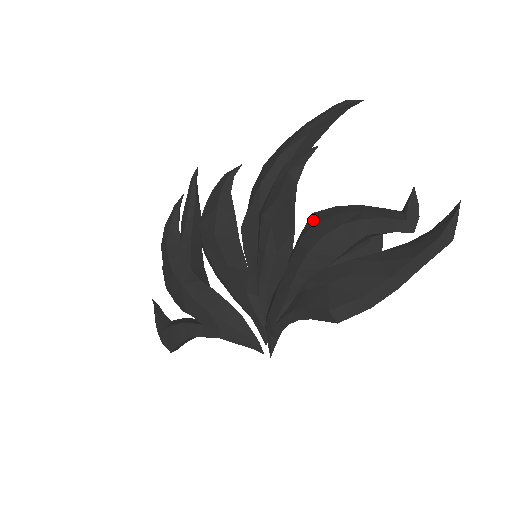
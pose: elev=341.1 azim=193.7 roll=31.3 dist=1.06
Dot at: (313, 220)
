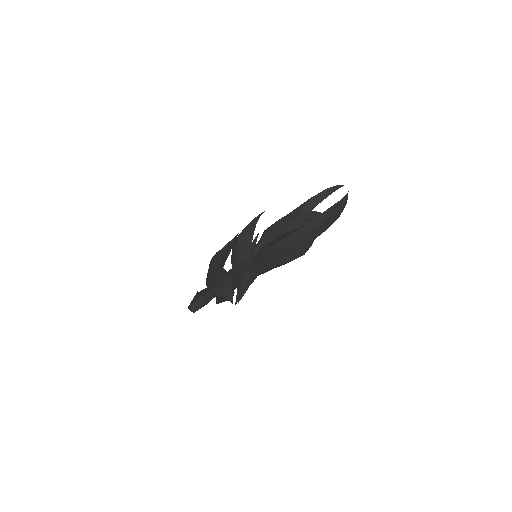
Dot at: occluded
